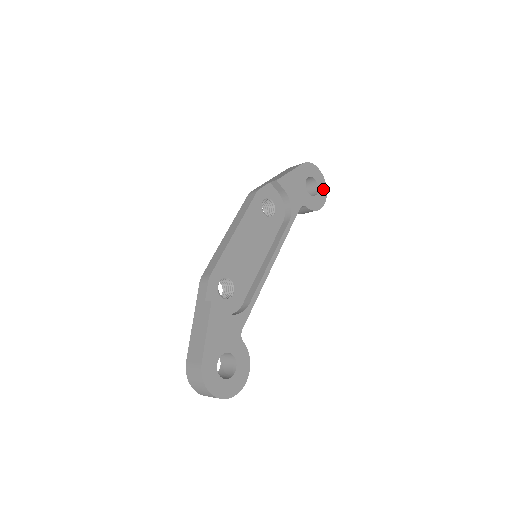
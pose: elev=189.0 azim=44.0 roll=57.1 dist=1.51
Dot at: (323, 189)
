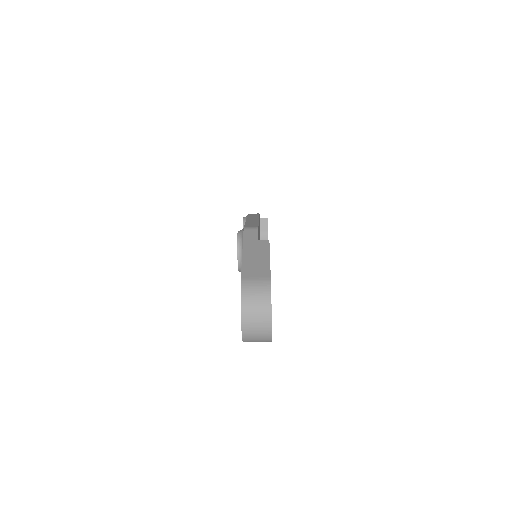
Dot at: occluded
